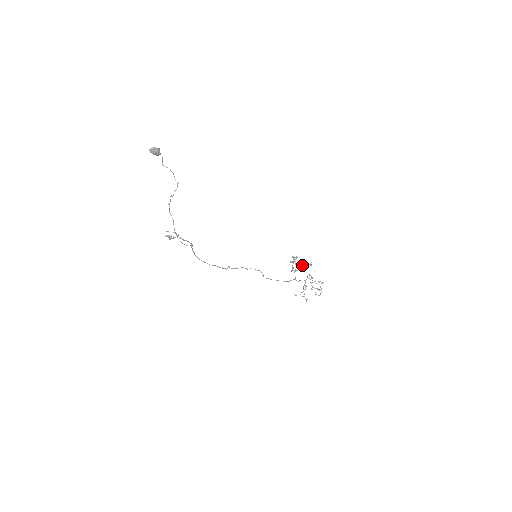
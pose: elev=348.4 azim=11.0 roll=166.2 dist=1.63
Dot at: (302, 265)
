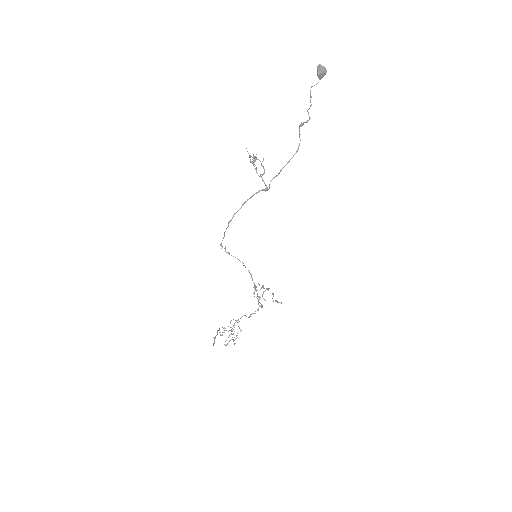
Dot at: occluded
